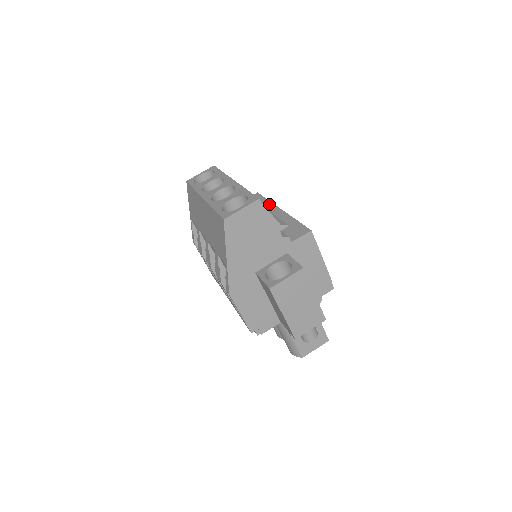
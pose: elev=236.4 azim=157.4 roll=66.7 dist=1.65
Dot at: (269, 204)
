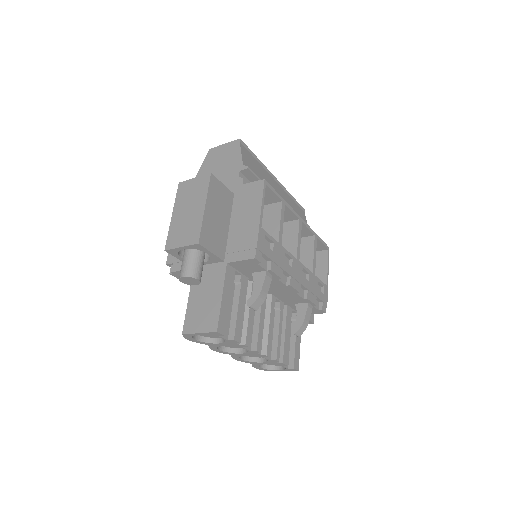
Dot at: occluded
